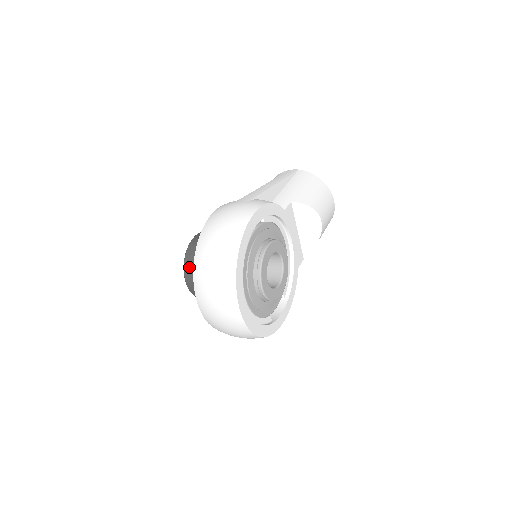
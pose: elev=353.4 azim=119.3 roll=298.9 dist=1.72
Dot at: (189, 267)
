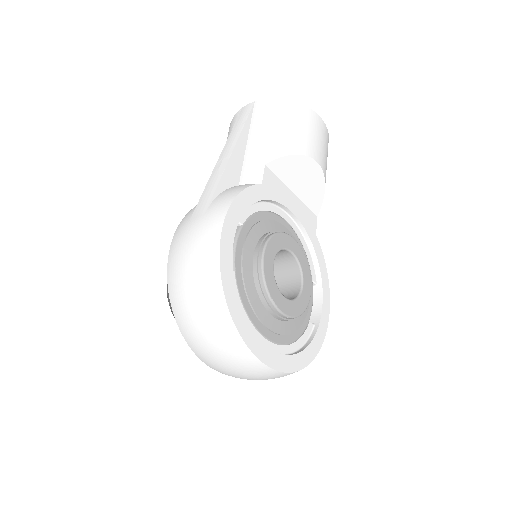
Dot at: occluded
